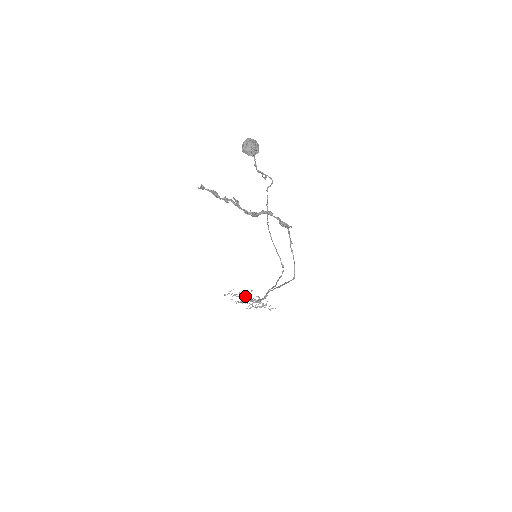
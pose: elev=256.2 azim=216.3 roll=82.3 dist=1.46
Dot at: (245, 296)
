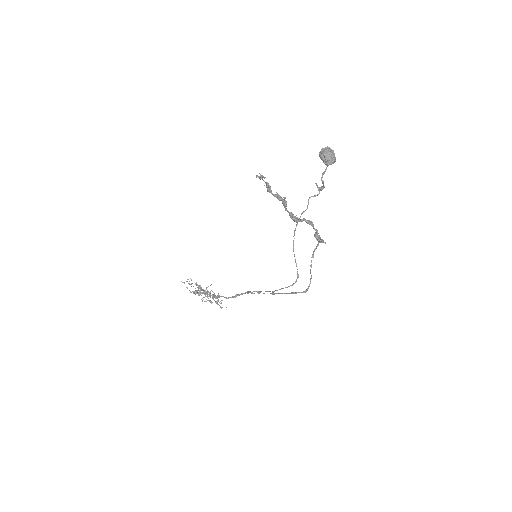
Dot at: (201, 288)
